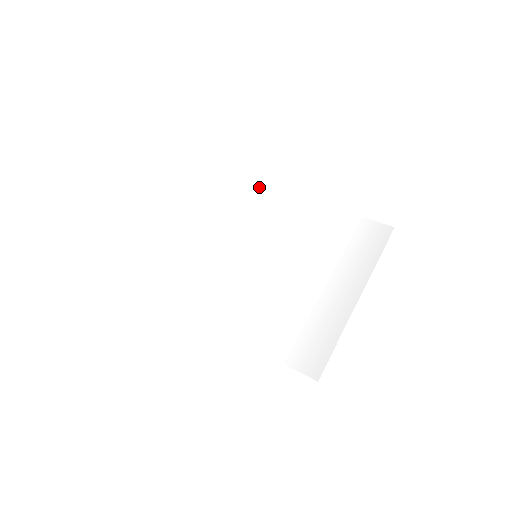
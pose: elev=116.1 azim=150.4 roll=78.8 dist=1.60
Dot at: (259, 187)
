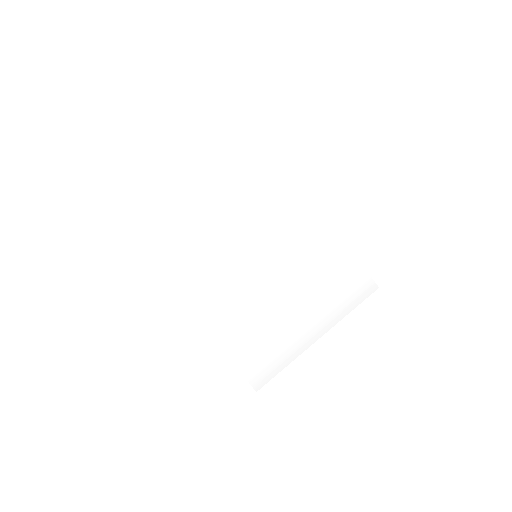
Dot at: (291, 177)
